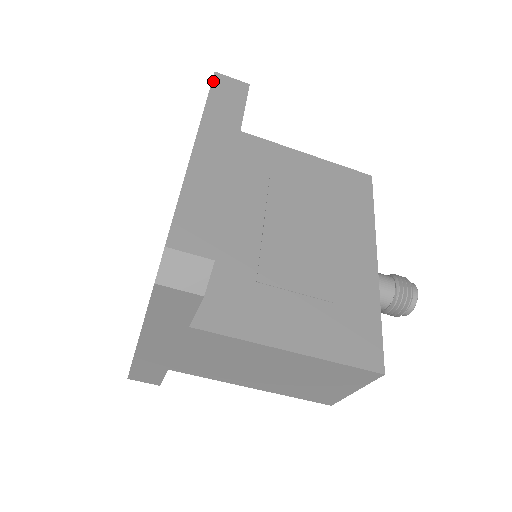
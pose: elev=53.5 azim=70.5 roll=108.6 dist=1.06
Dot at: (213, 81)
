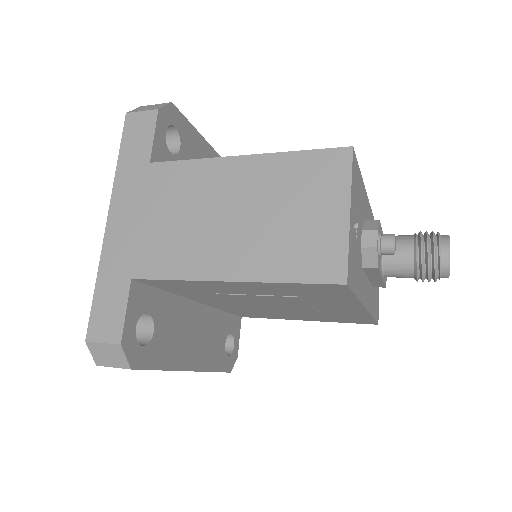
Dot at: occluded
